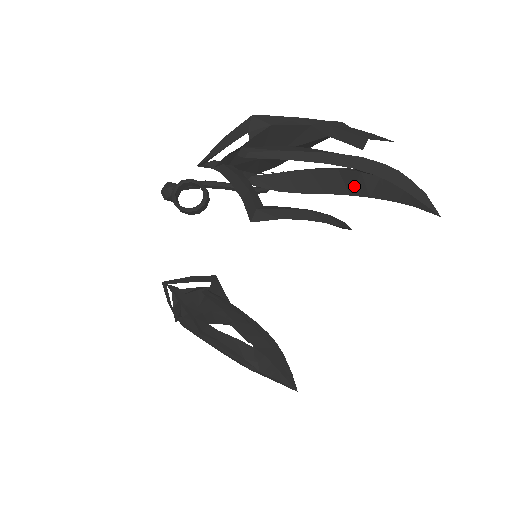
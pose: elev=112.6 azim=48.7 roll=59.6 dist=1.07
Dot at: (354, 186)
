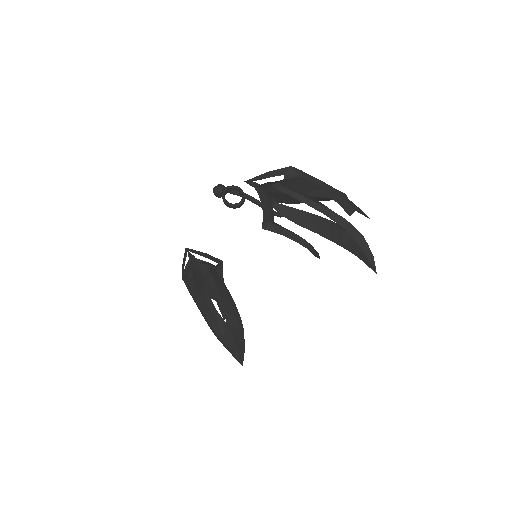
Dot at: (335, 236)
